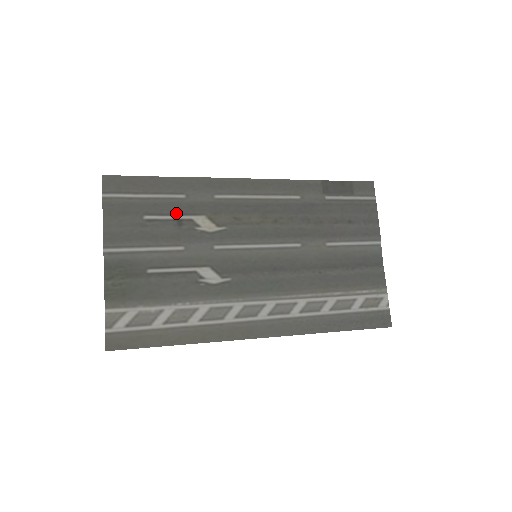
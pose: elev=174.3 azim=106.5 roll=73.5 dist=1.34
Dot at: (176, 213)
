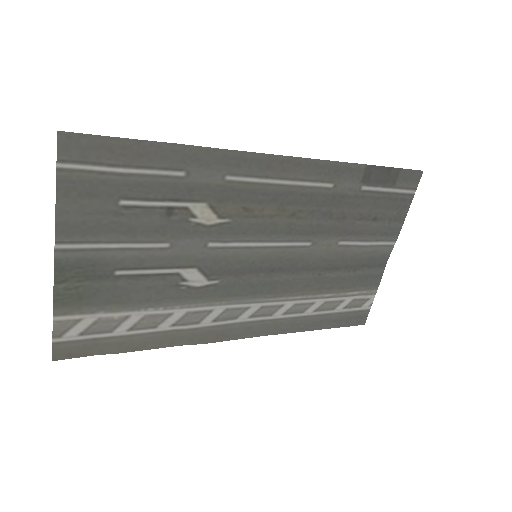
Dot at: (167, 198)
